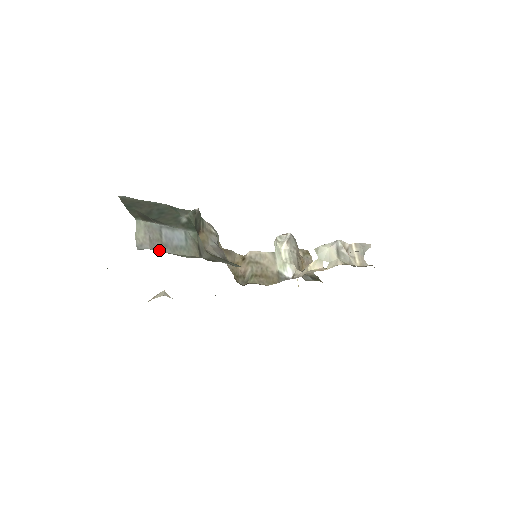
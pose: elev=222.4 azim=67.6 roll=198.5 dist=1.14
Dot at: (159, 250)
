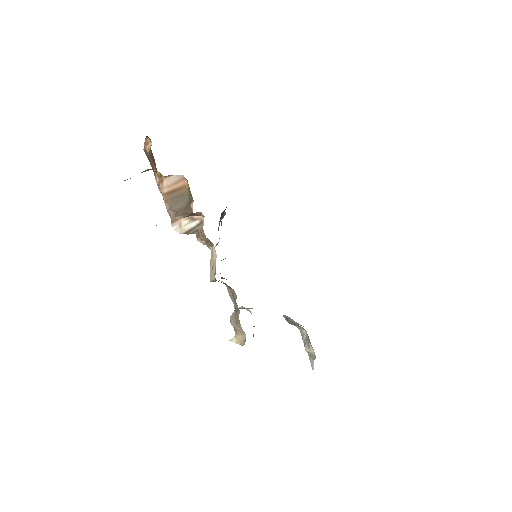
Dot at: occluded
